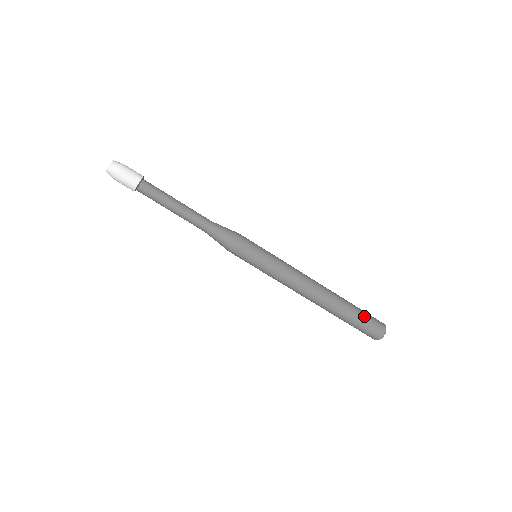
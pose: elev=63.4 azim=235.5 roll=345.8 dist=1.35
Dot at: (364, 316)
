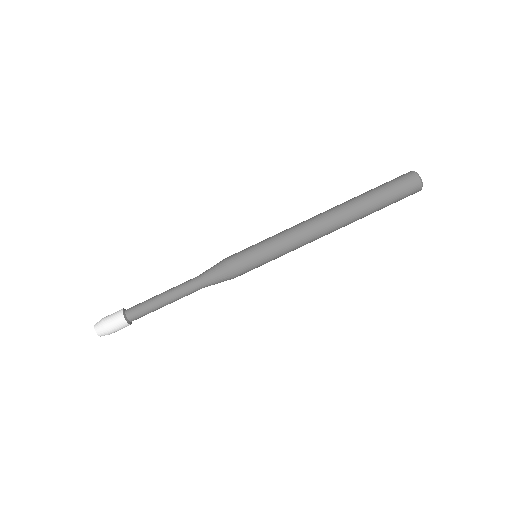
Dot at: (381, 185)
